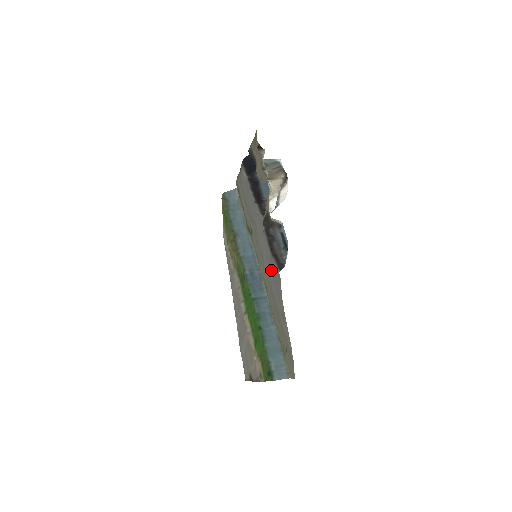
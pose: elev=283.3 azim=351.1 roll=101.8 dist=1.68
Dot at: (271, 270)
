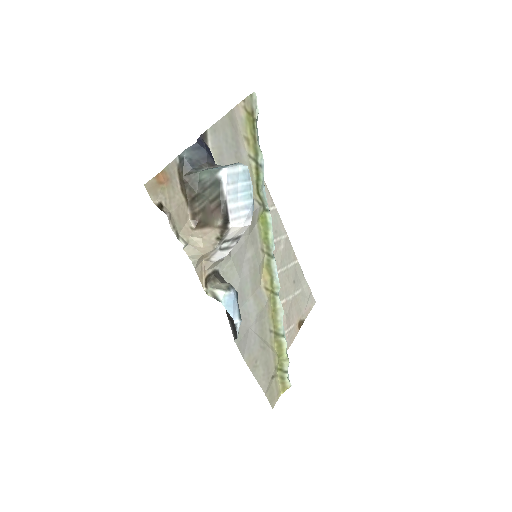
Dot at: (243, 314)
